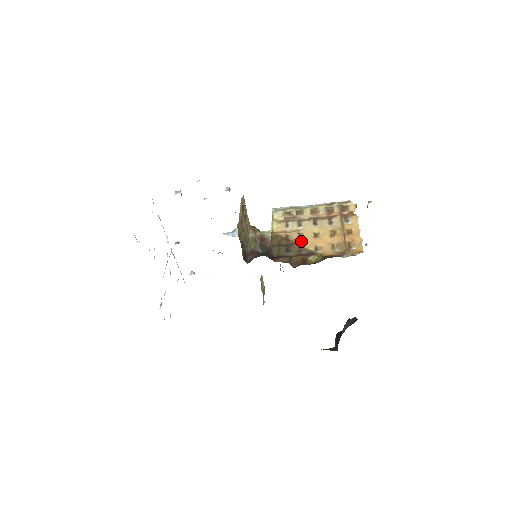
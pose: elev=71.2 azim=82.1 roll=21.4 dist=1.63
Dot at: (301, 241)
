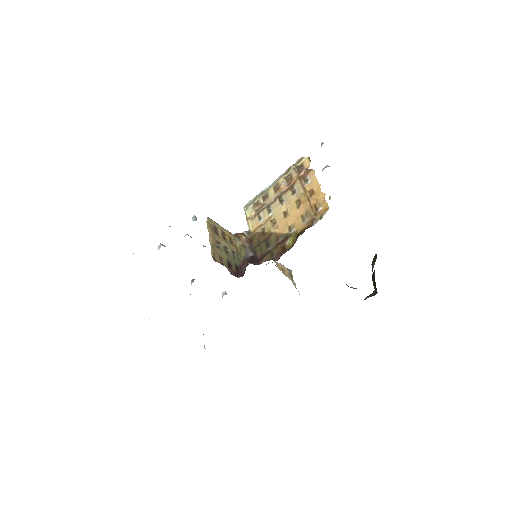
Dot at: (275, 228)
